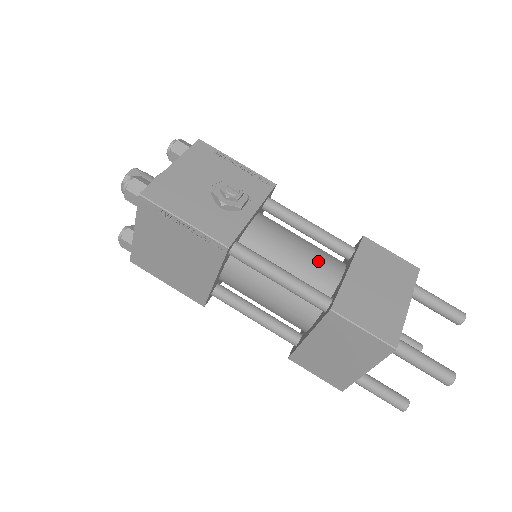
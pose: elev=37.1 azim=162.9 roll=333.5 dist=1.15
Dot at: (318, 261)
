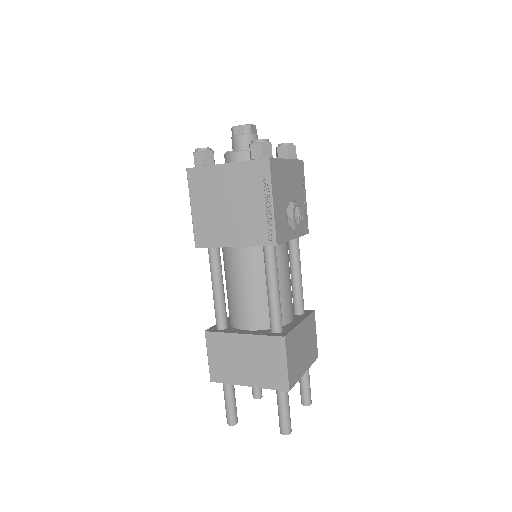
Dot at: (290, 300)
